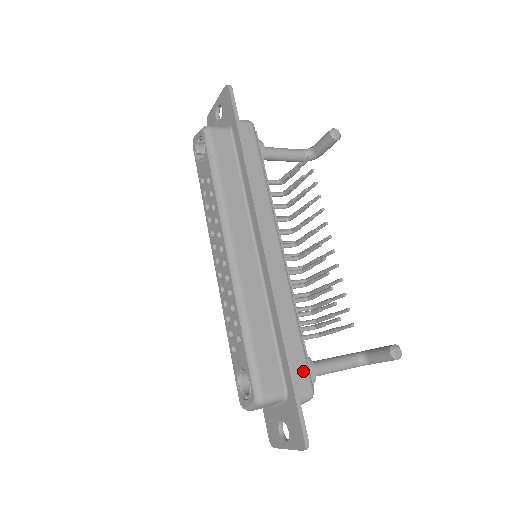
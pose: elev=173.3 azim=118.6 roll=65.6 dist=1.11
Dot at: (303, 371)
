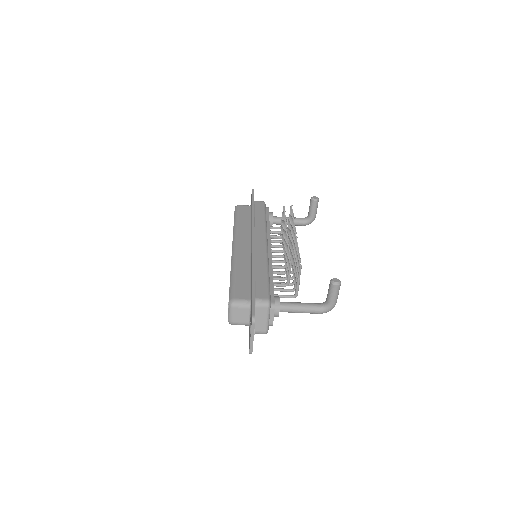
Dot at: (264, 290)
